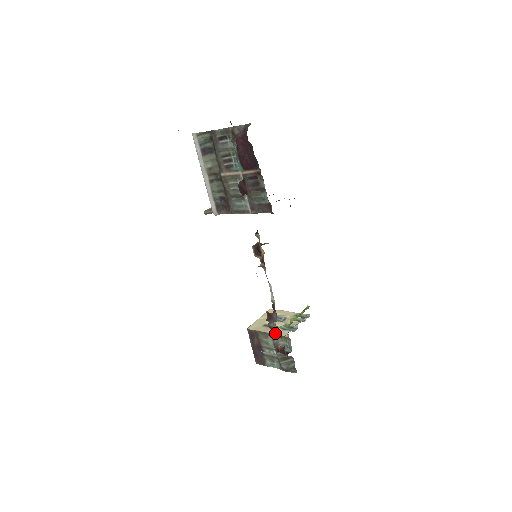
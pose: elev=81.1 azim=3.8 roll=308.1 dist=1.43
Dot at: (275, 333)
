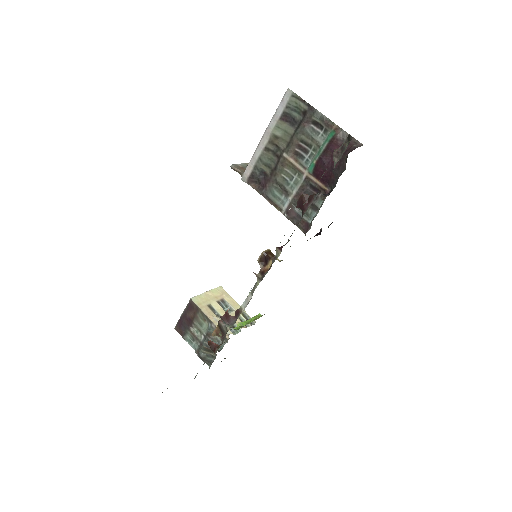
Dot at: (219, 331)
